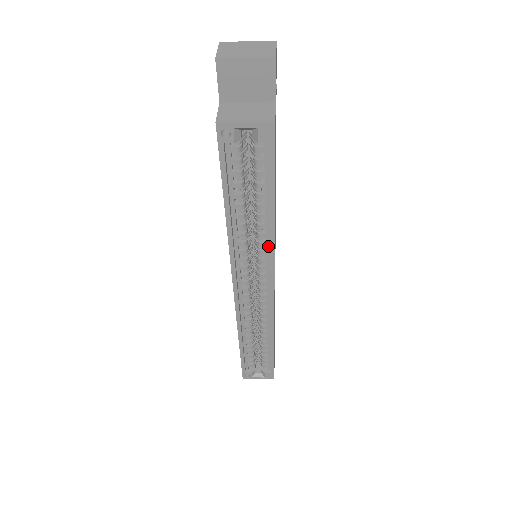
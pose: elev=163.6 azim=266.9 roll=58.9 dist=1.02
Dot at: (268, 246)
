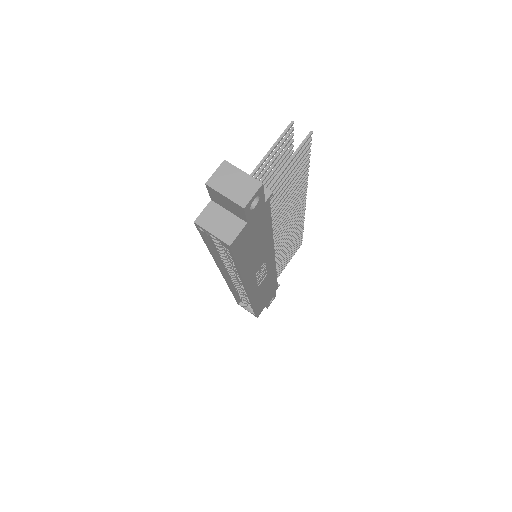
Dot at: occluded
